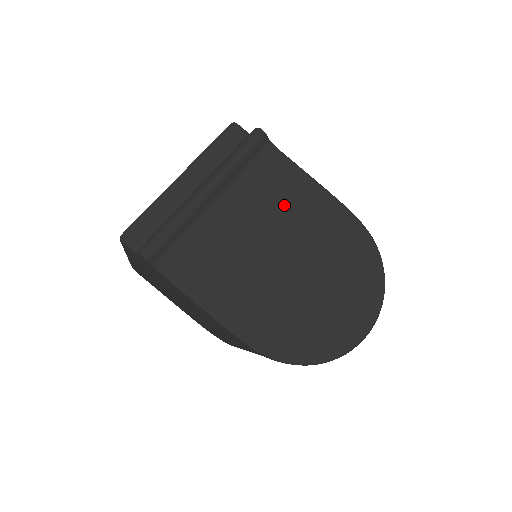
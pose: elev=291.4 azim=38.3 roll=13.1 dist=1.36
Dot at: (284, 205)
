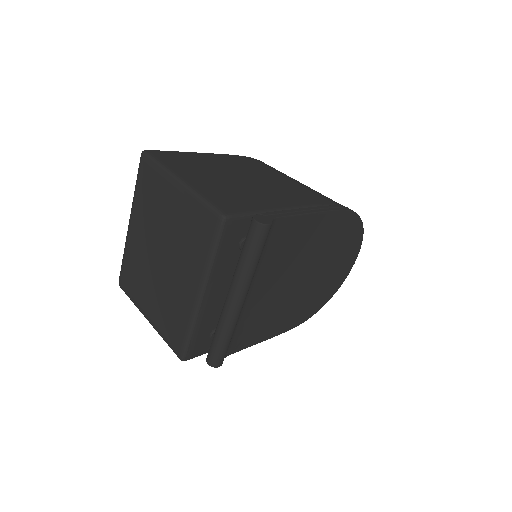
Dot at: (294, 251)
